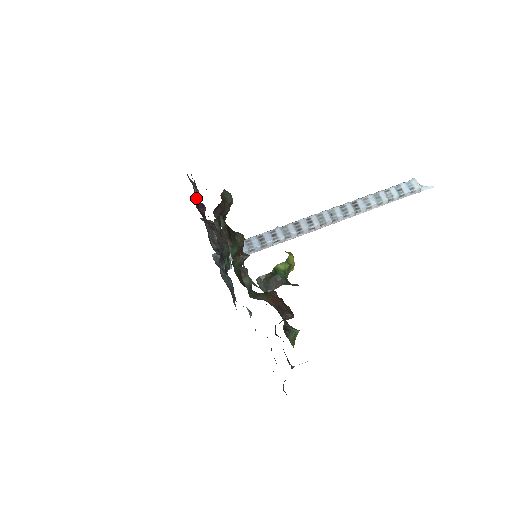
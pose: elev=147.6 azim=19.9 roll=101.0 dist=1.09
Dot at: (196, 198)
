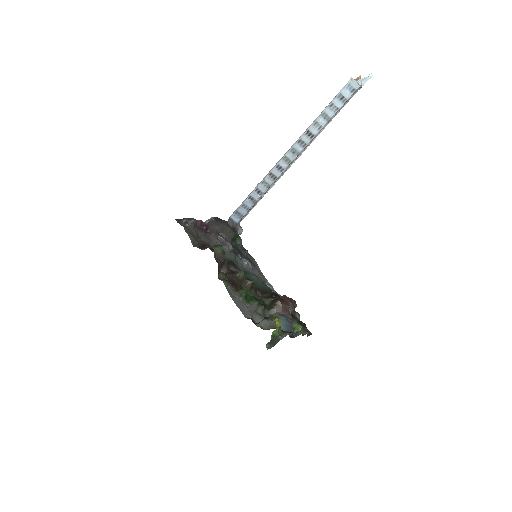
Dot at: (194, 221)
